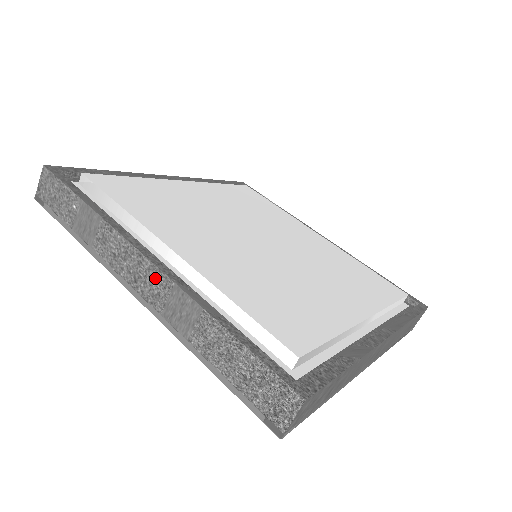
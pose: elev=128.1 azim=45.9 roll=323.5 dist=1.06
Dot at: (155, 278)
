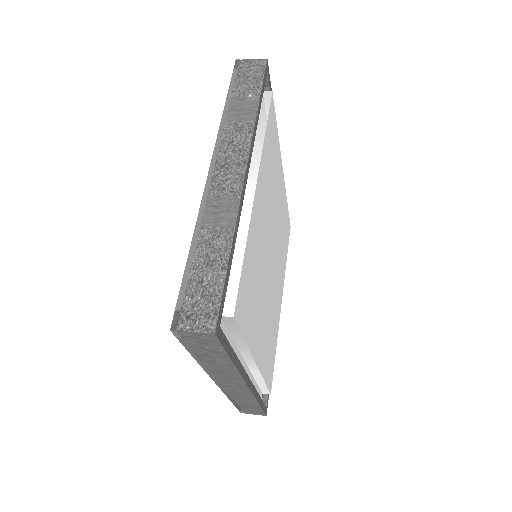
Dot at: (235, 181)
